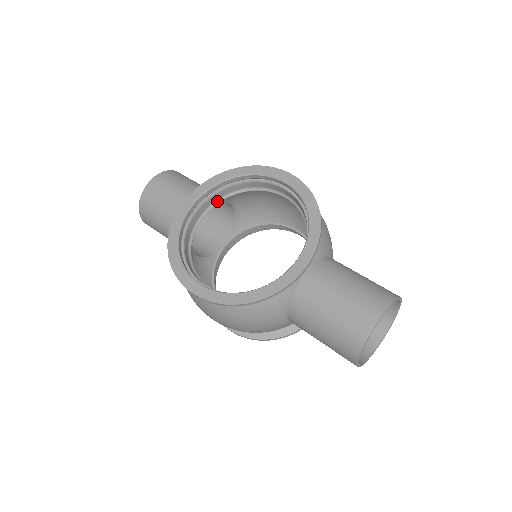
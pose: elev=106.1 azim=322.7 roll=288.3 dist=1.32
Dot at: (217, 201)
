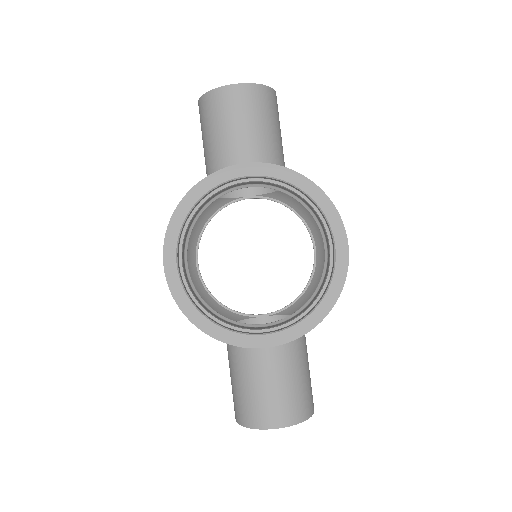
Dot at: (270, 186)
